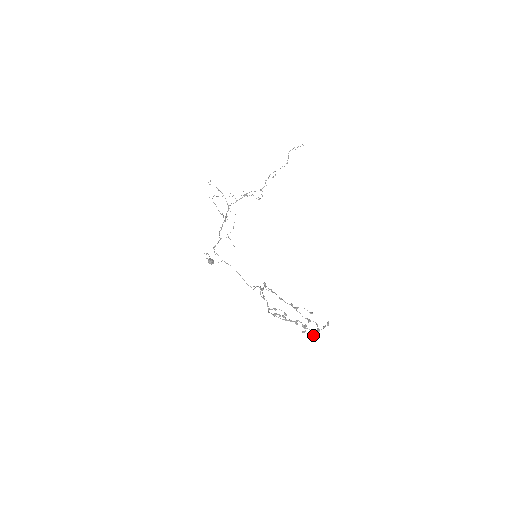
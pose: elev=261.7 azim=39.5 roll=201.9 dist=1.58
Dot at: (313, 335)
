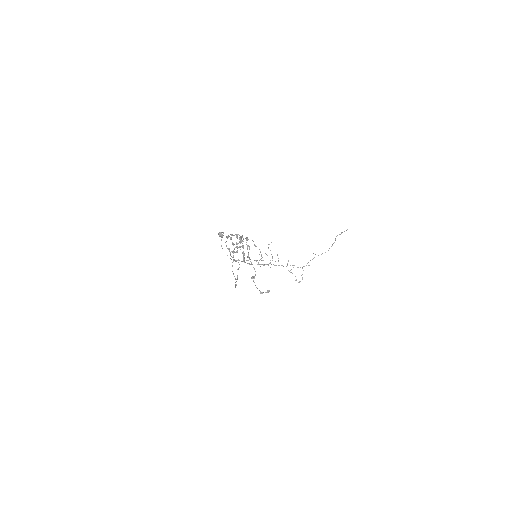
Dot at: (243, 253)
